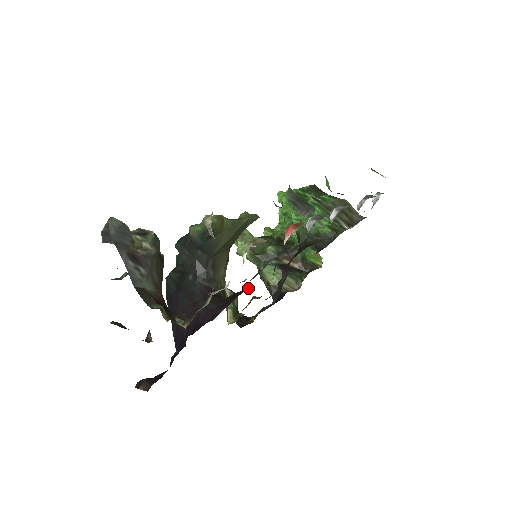
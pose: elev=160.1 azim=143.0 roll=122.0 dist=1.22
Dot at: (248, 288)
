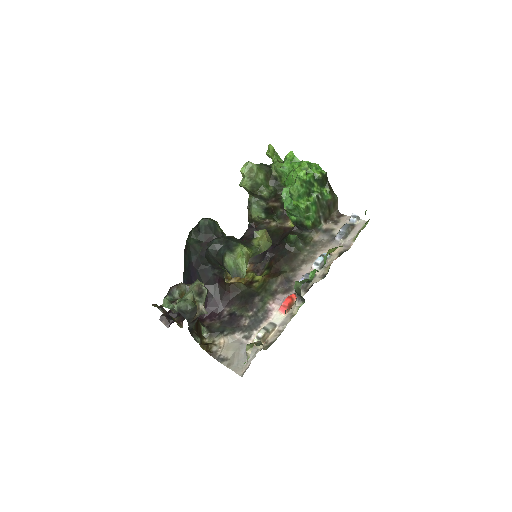
Dot at: (243, 286)
